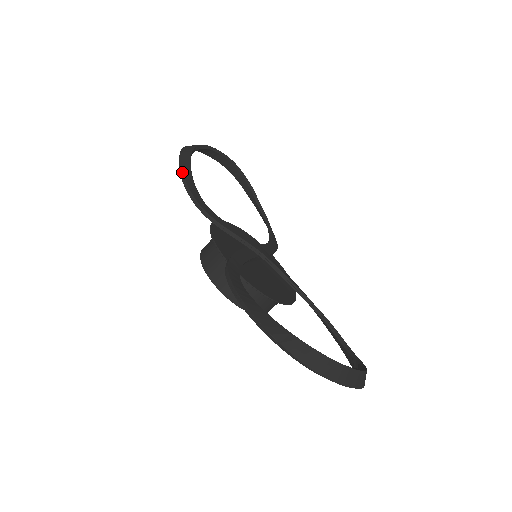
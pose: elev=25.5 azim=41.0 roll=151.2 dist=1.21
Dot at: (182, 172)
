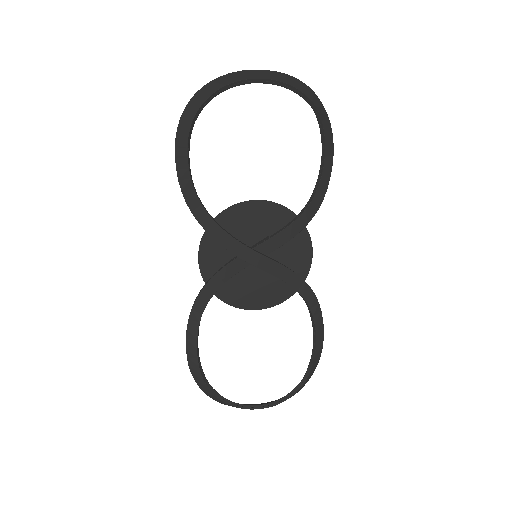
Dot at: (176, 166)
